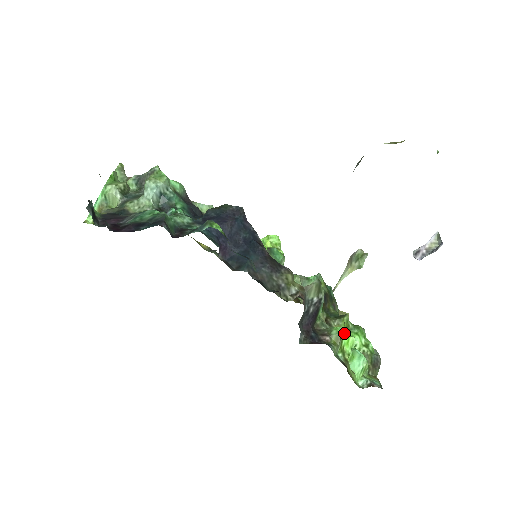
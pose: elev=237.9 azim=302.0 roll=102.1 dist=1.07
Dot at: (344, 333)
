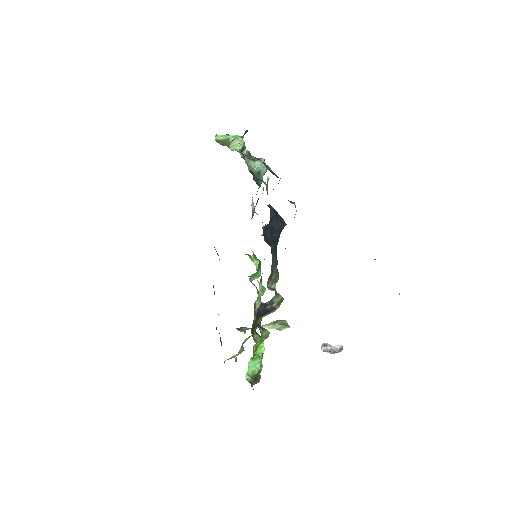
Dot at: occluded
